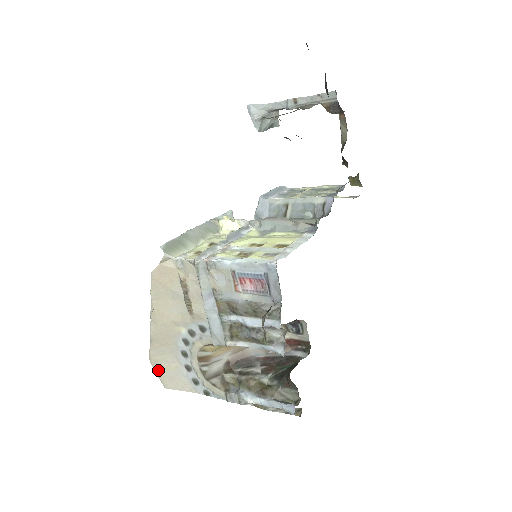
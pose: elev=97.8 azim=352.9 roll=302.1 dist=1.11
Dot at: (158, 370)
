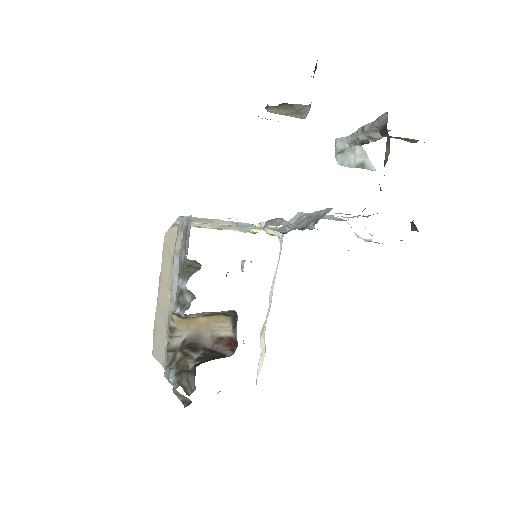
Dot at: (154, 335)
